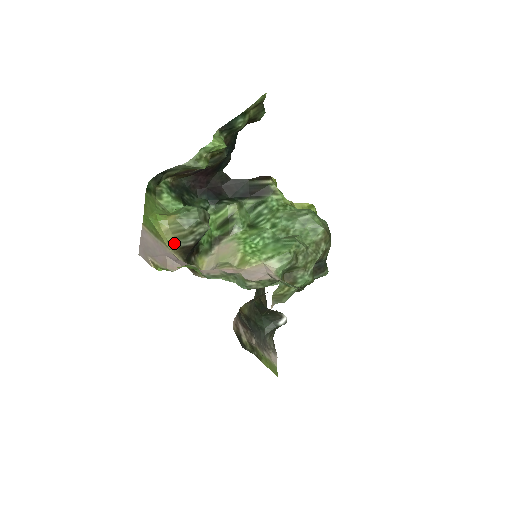
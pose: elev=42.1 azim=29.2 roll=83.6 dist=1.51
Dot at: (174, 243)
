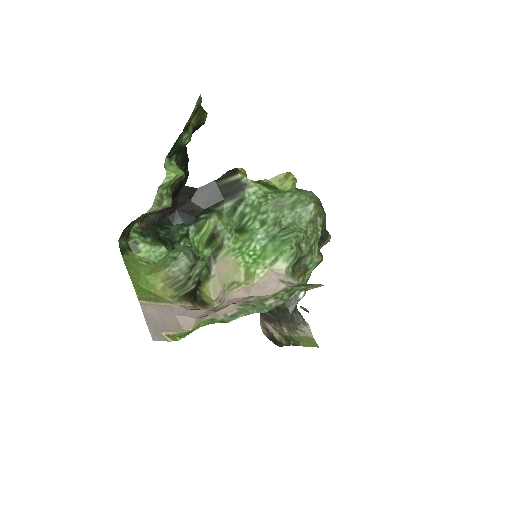
Dot at: (176, 295)
